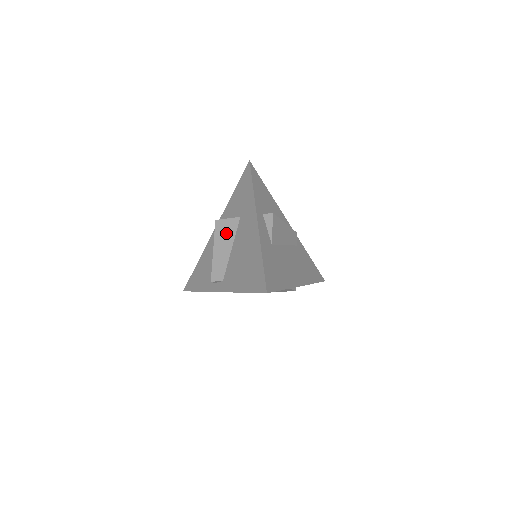
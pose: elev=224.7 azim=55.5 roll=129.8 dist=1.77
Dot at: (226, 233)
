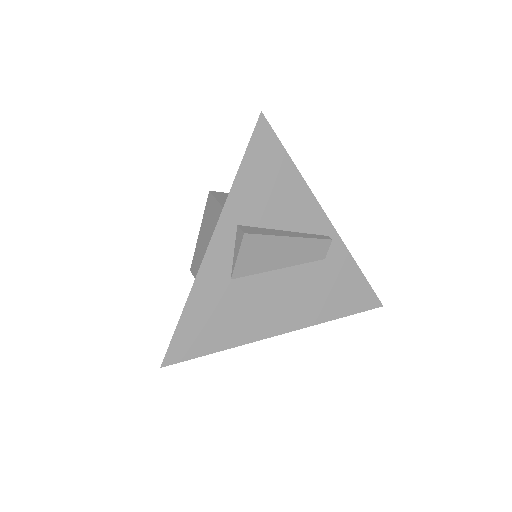
Dot at: (210, 219)
